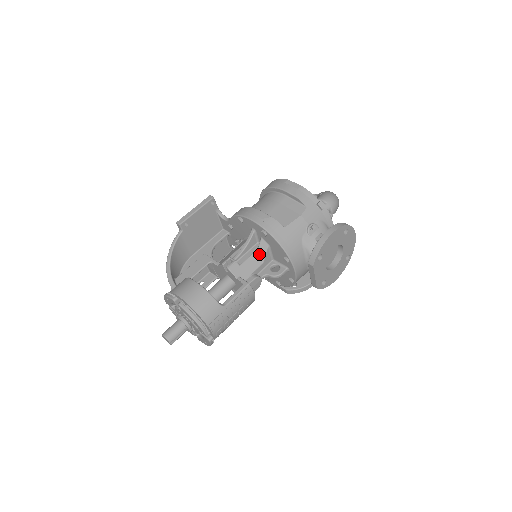
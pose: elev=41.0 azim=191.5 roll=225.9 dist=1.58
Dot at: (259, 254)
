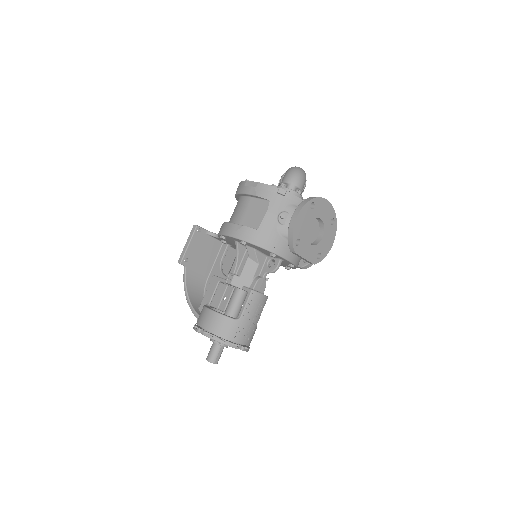
Dot at: (252, 259)
